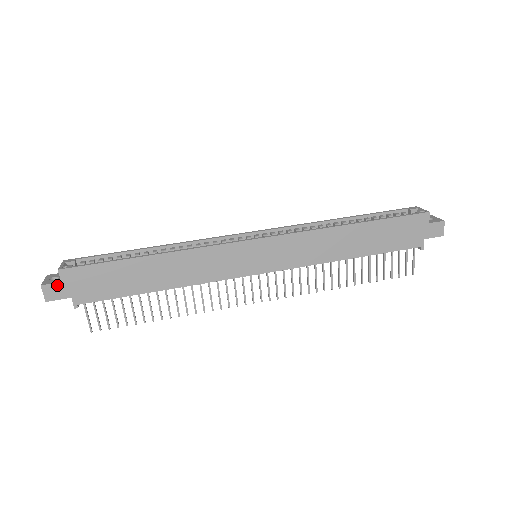
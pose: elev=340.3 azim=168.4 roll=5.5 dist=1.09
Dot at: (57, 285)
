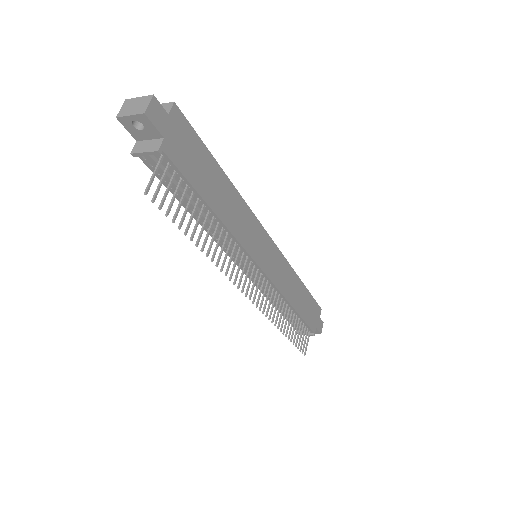
Dot at: (164, 112)
